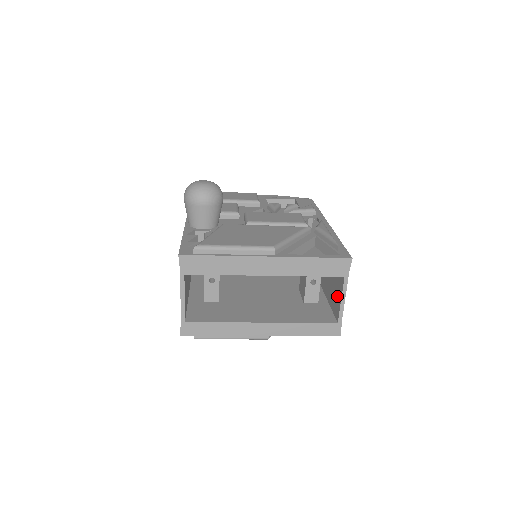
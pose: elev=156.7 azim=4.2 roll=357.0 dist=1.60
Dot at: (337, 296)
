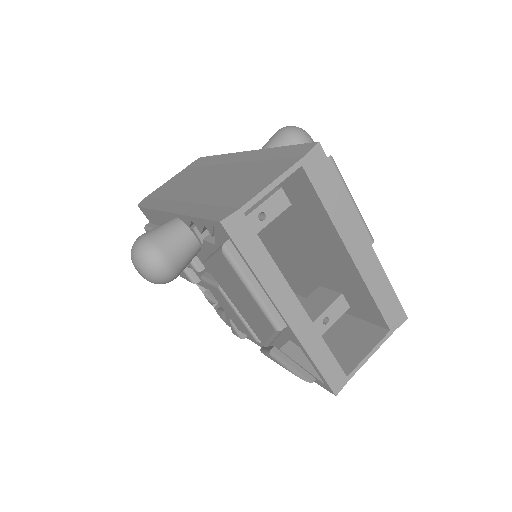
Dot at: (355, 349)
